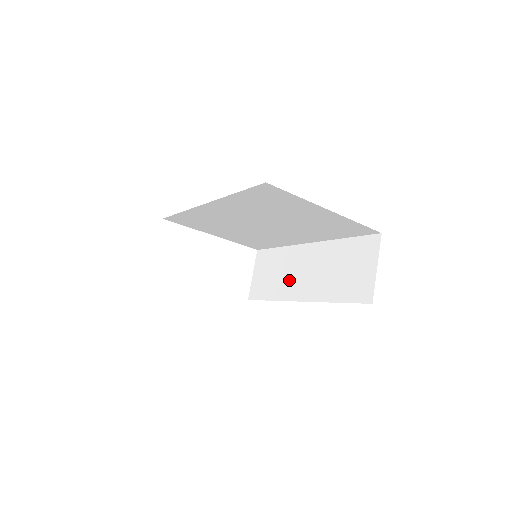
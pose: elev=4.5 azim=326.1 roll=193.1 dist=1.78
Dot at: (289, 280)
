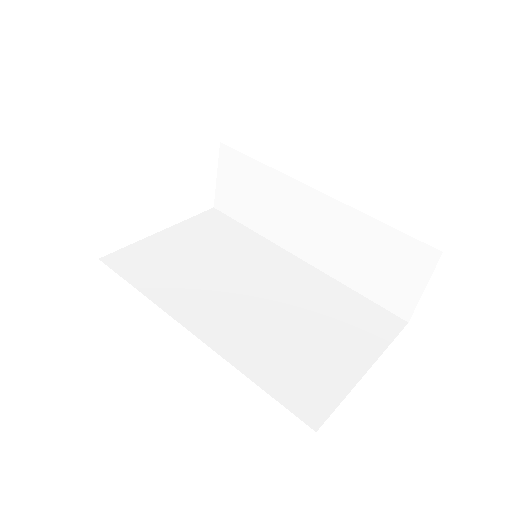
Dot at: (282, 222)
